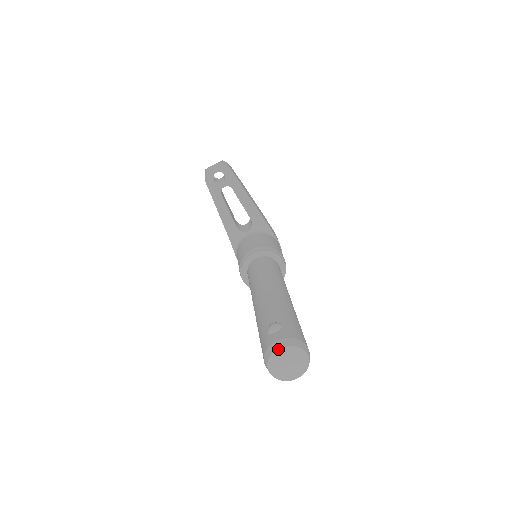
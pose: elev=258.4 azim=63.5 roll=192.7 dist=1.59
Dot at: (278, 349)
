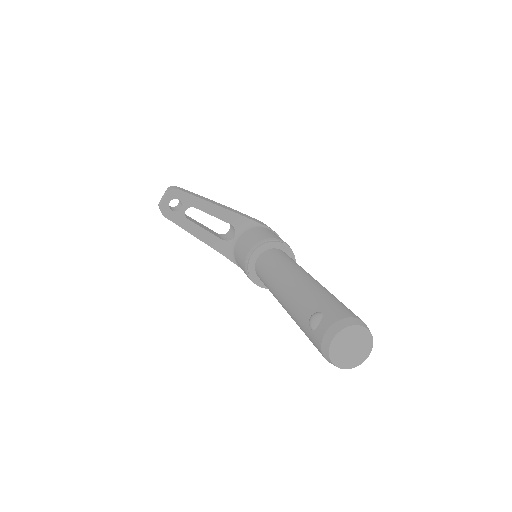
Dot at: (332, 341)
